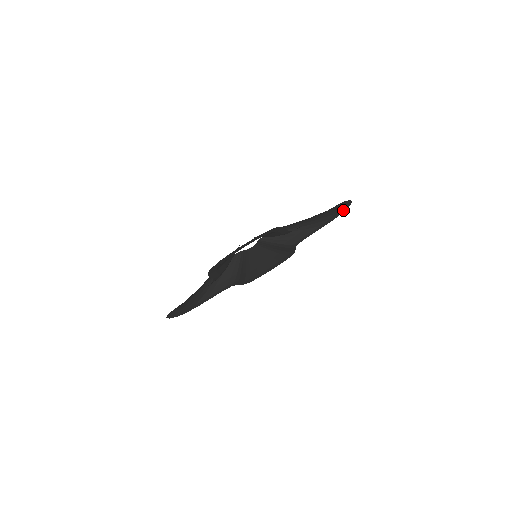
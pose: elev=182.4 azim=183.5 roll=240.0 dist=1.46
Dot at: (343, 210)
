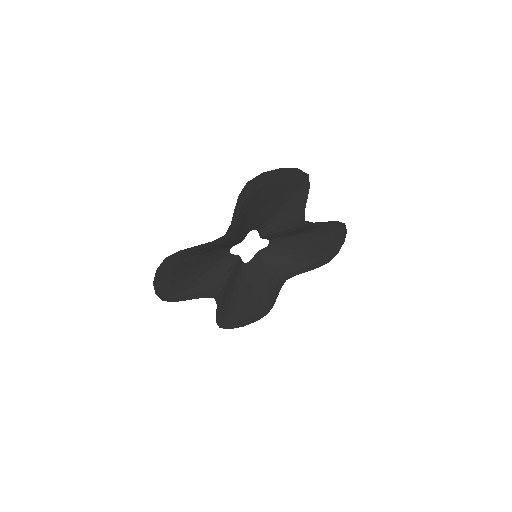
Dot at: (333, 254)
